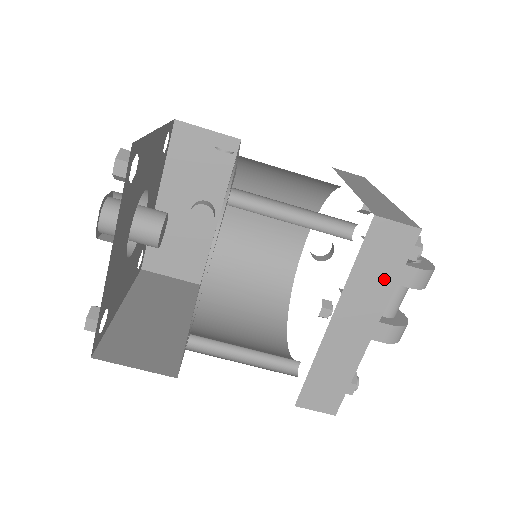
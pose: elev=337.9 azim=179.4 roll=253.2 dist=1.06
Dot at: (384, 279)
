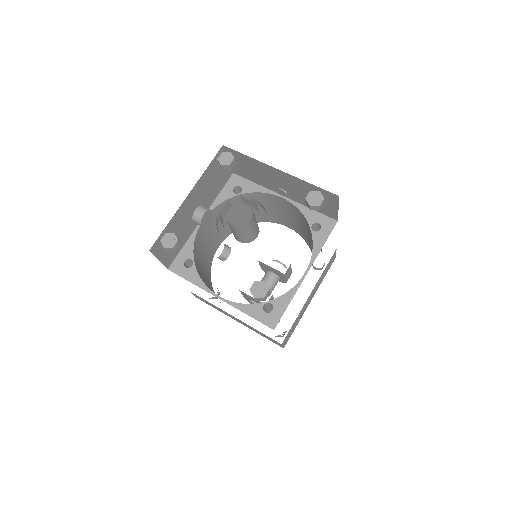
Dot at: (323, 277)
